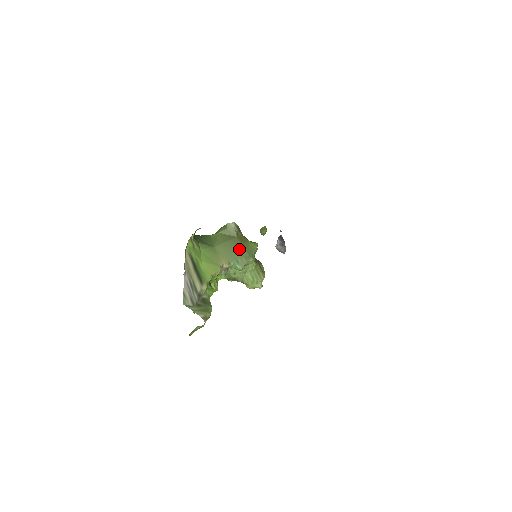
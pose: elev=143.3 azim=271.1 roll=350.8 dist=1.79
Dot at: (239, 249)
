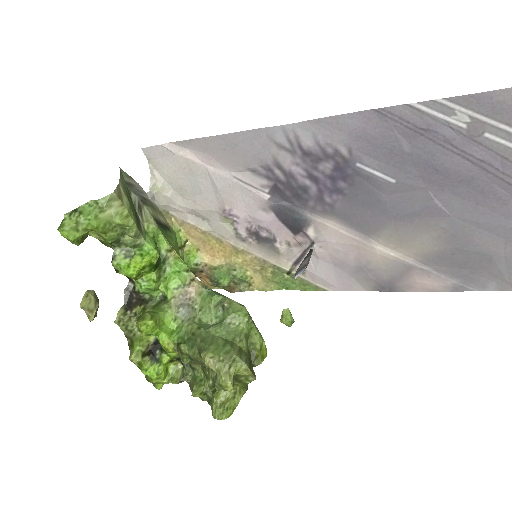
Dot at: occluded
